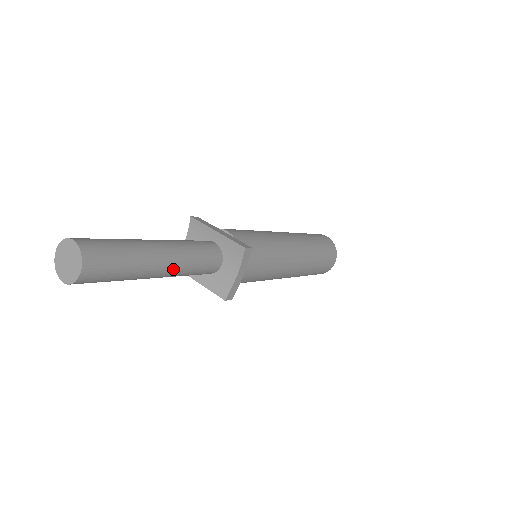
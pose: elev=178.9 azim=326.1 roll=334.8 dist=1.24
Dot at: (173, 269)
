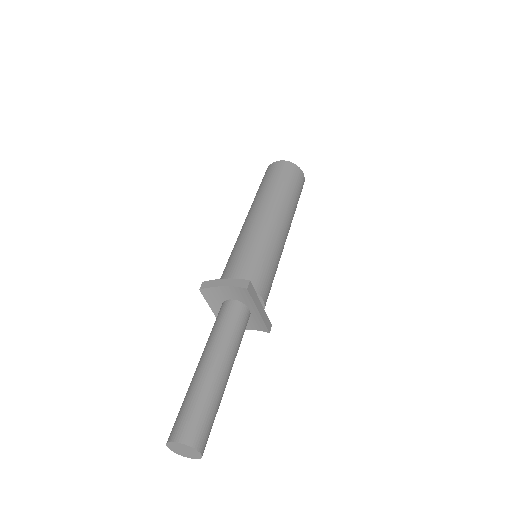
Dot at: occluded
